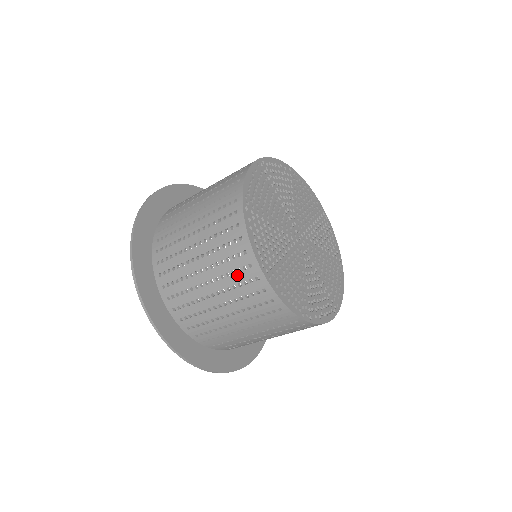
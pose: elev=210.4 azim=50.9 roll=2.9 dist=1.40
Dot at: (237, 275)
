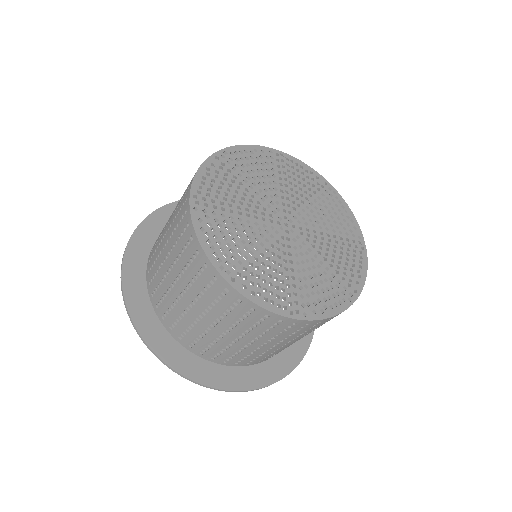
Dot at: (273, 330)
